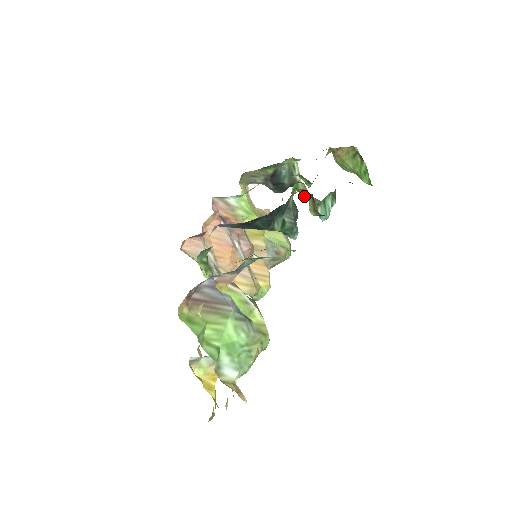
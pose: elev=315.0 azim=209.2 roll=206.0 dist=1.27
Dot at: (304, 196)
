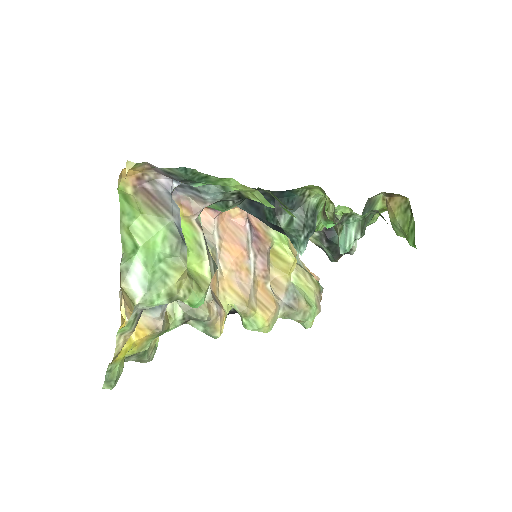
Dot at: occluded
